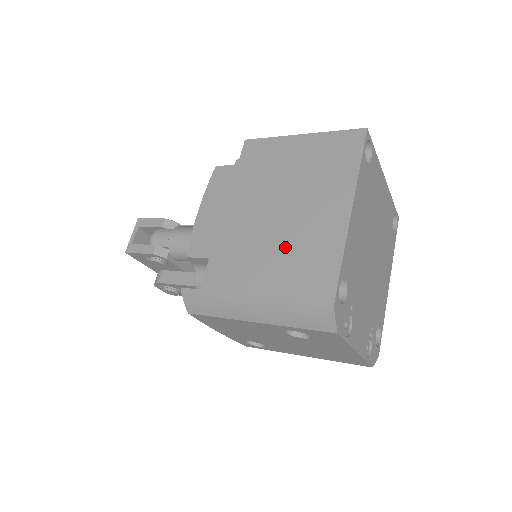
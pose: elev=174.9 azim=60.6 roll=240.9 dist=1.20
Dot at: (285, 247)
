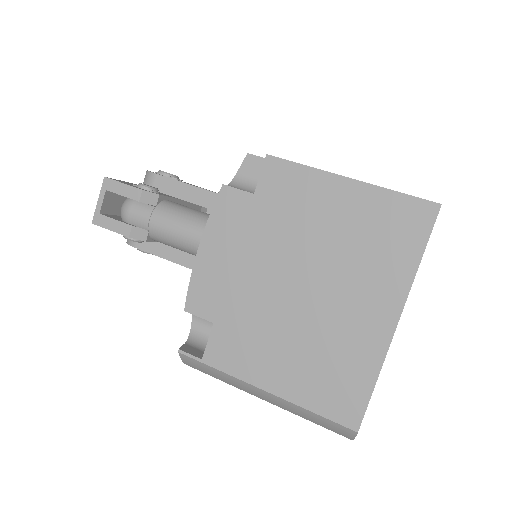
Dot at: (309, 342)
